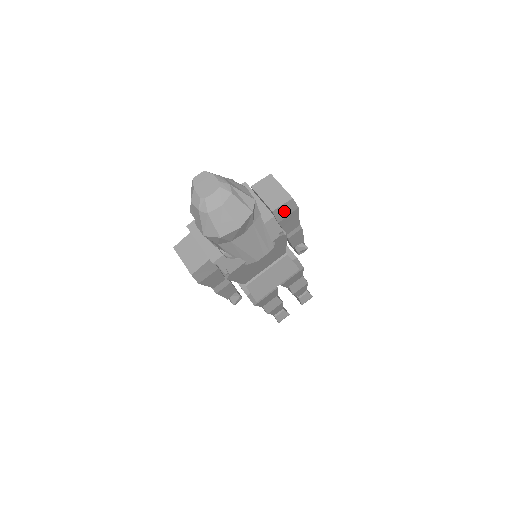
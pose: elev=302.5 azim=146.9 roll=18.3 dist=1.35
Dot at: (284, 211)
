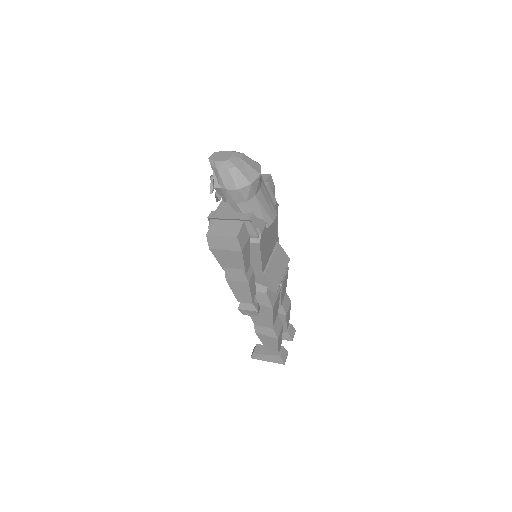
Dot at: occluded
